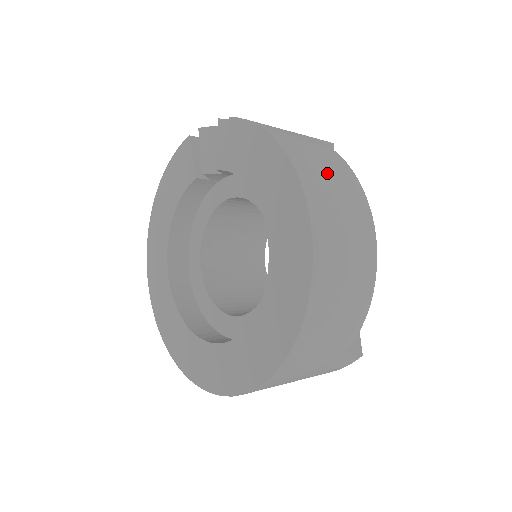
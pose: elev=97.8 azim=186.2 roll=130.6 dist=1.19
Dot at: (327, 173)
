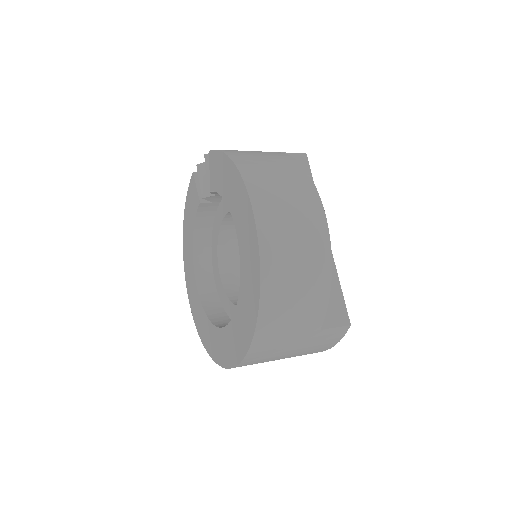
Dot at: (275, 175)
